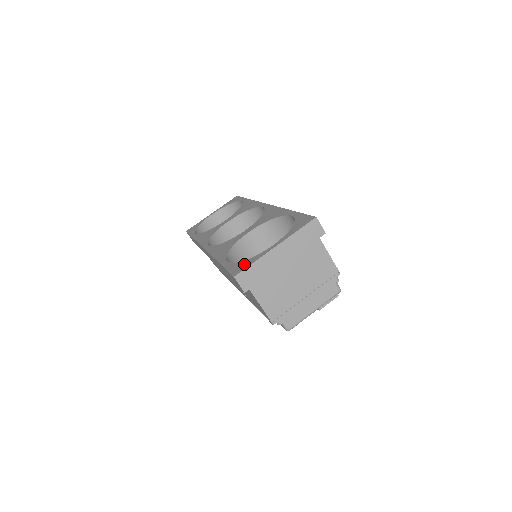
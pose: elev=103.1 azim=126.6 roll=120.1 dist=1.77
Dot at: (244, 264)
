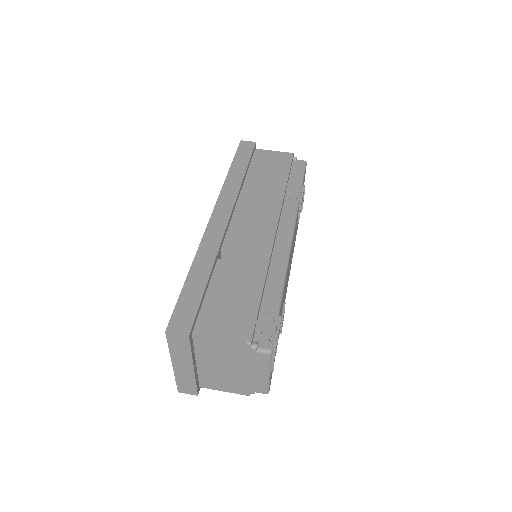
Dot at: occluded
